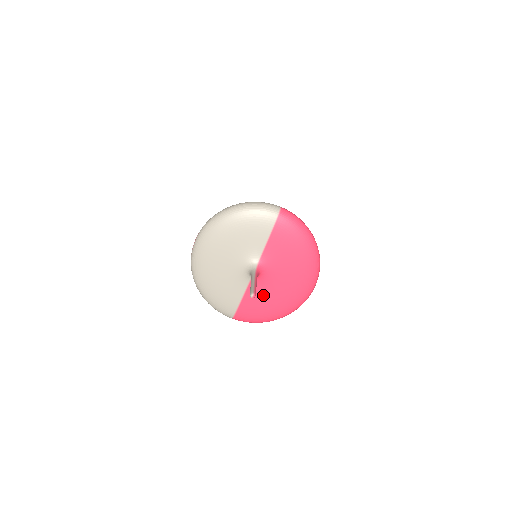
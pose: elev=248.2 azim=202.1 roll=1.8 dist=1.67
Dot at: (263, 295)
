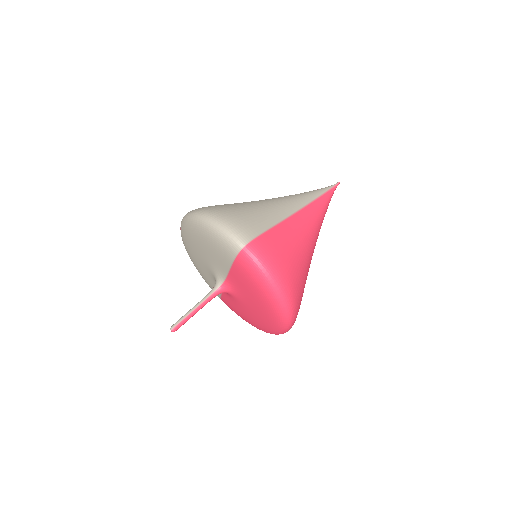
Dot at: (236, 306)
